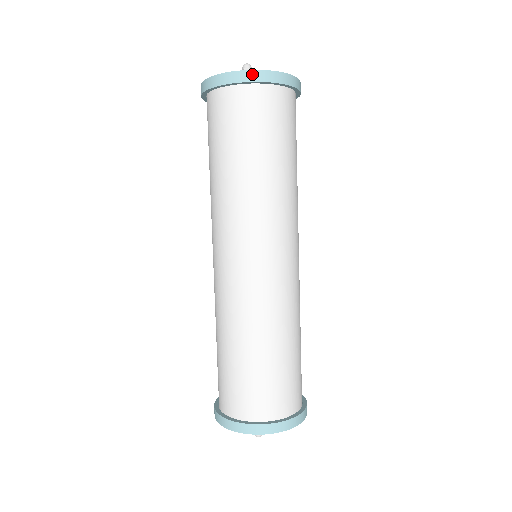
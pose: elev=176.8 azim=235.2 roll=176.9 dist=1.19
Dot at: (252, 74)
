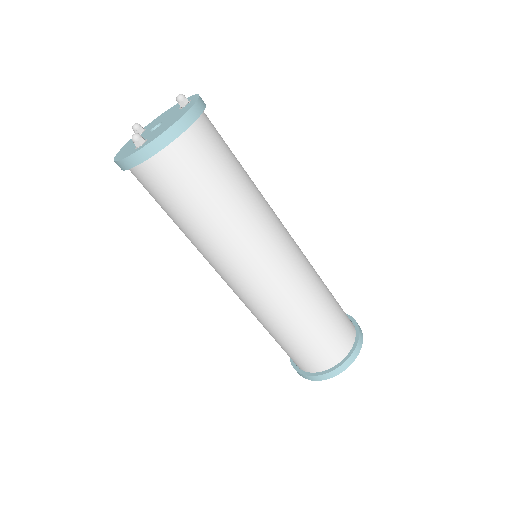
Dot at: (142, 153)
